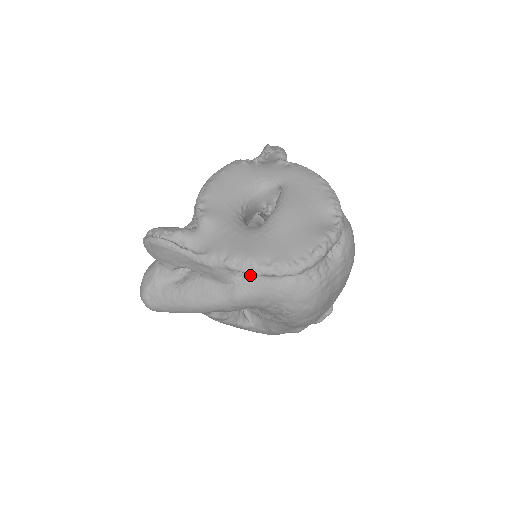
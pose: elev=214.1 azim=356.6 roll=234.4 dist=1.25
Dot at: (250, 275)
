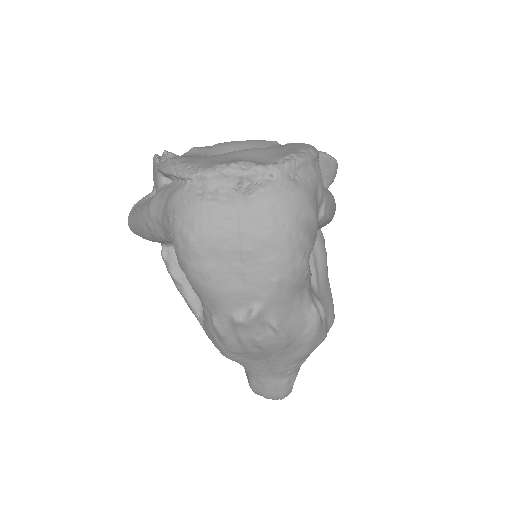
Dot at: (170, 183)
